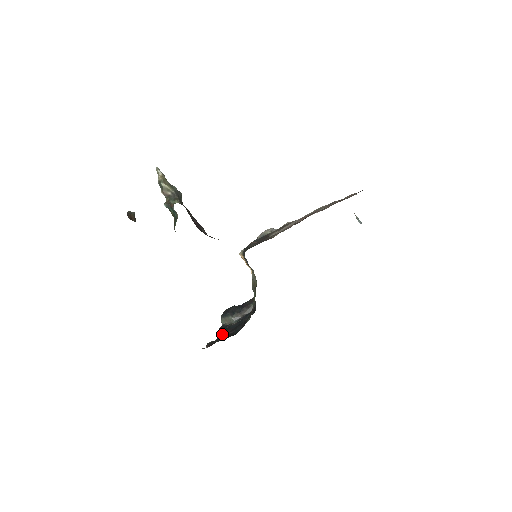
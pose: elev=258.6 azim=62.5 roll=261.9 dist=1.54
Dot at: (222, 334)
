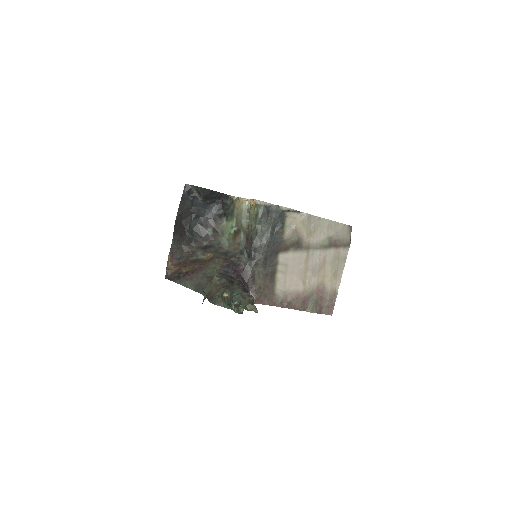
Dot at: (185, 206)
